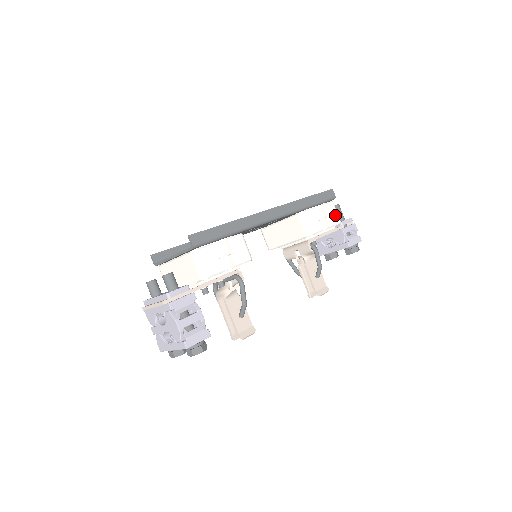
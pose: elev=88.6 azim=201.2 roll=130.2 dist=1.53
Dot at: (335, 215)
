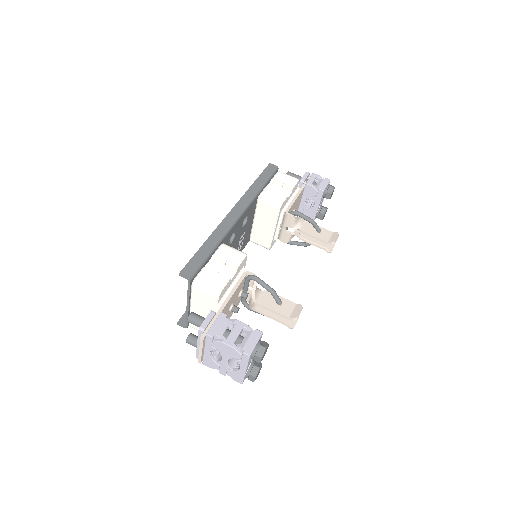
Dot at: (289, 178)
